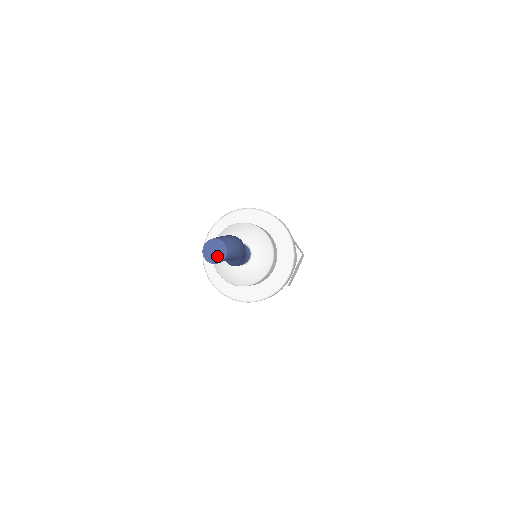
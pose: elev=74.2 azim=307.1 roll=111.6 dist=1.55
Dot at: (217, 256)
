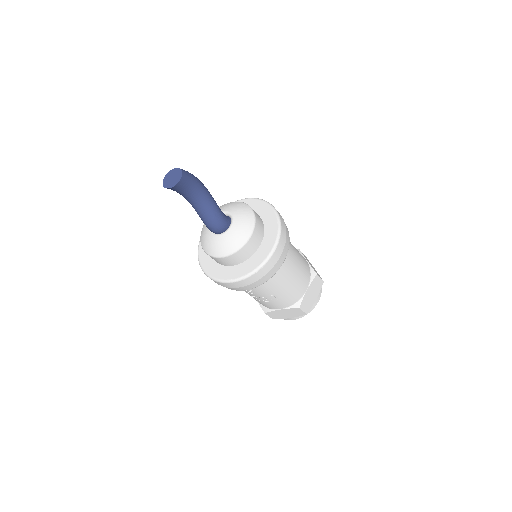
Dot at: (176, 177)
